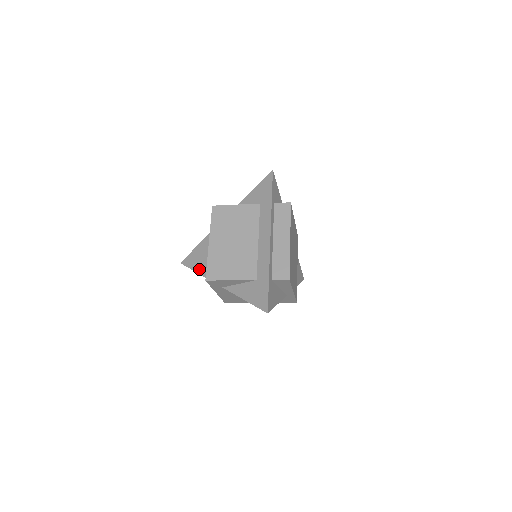
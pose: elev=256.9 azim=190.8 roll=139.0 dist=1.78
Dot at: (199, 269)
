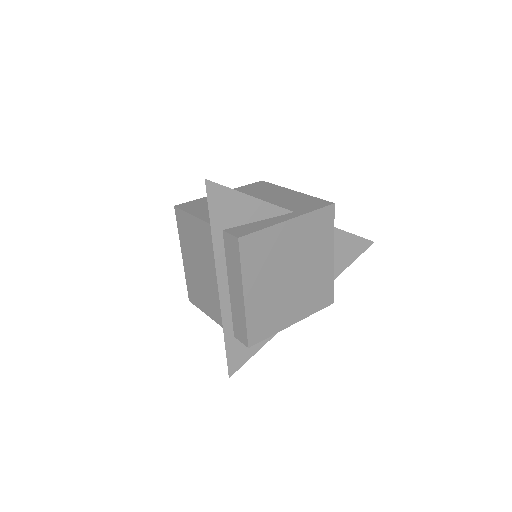
Dot at: occluded
